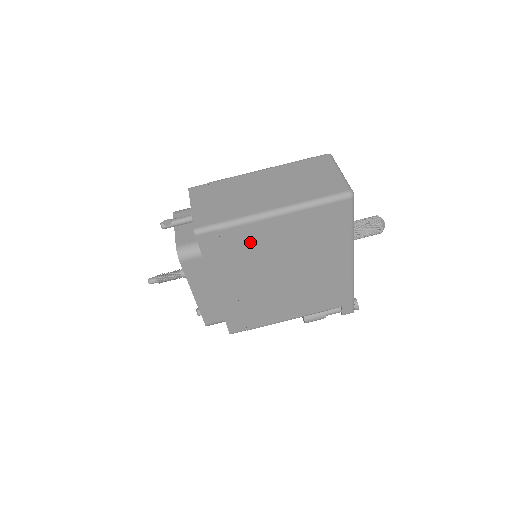
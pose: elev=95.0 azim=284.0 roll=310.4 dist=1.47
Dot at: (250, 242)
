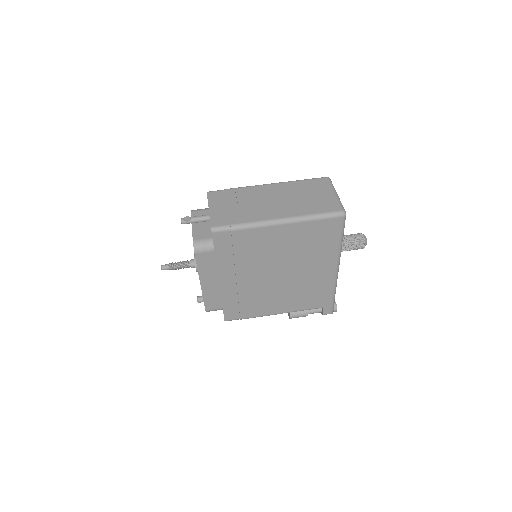
Dot at: (256, 243)
